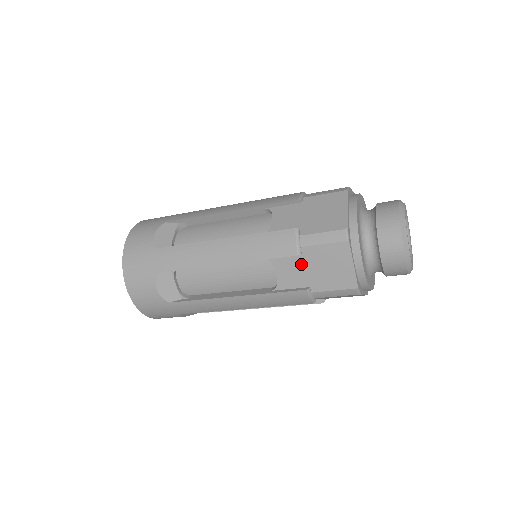
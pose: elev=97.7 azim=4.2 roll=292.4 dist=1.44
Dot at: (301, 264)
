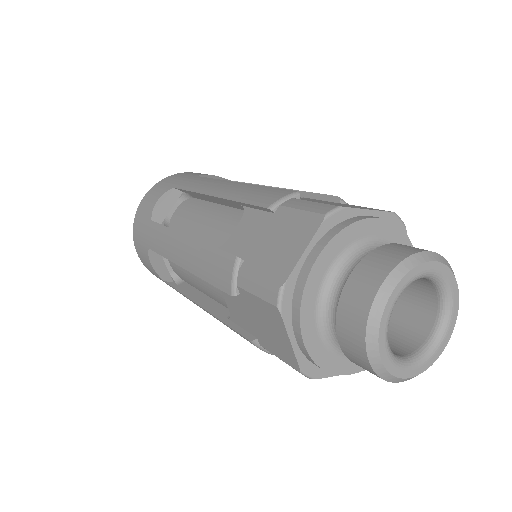
Dot at: (243, 306)
